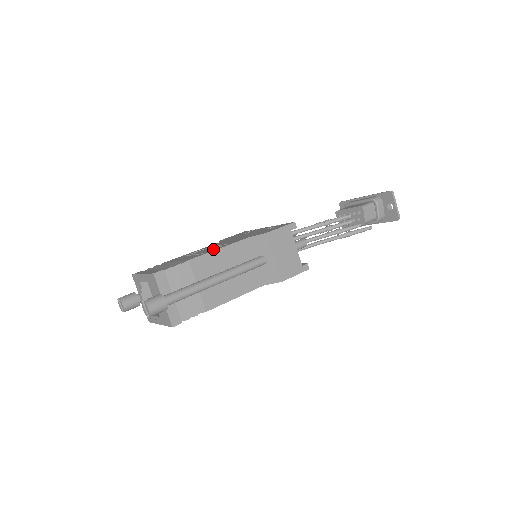
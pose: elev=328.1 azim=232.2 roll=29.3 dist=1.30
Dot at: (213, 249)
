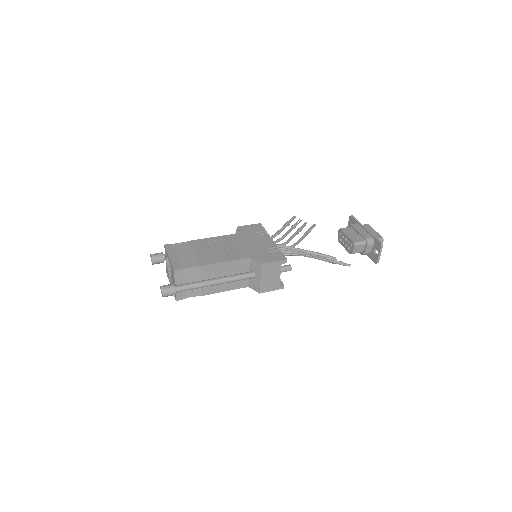
Dot at: (223, 254)
